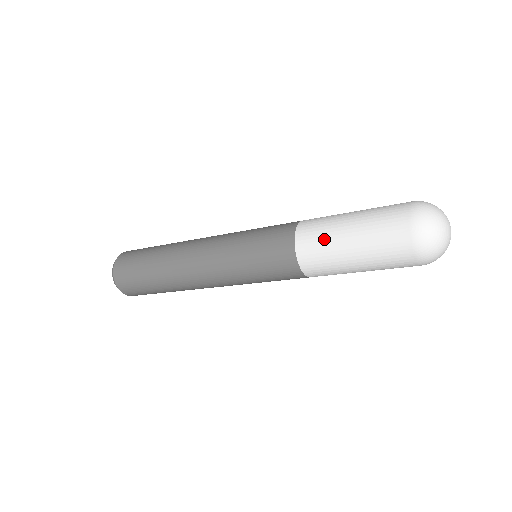
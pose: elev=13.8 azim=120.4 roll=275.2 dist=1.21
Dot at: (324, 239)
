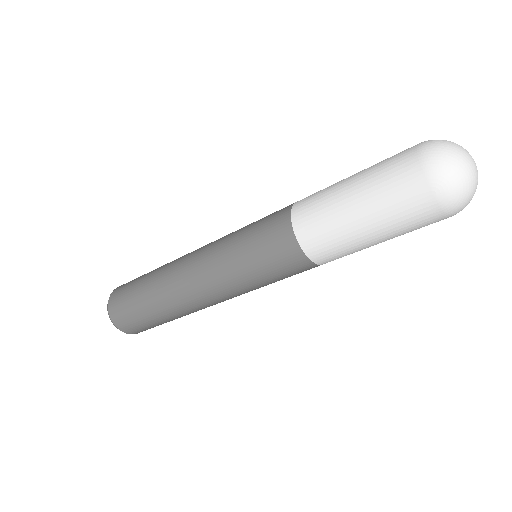
Dot at: (333, 233)
